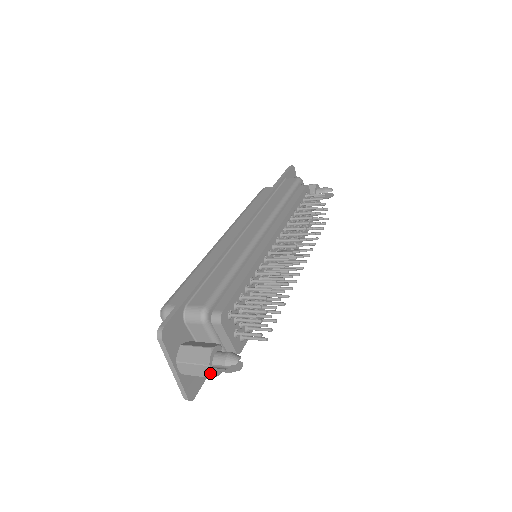
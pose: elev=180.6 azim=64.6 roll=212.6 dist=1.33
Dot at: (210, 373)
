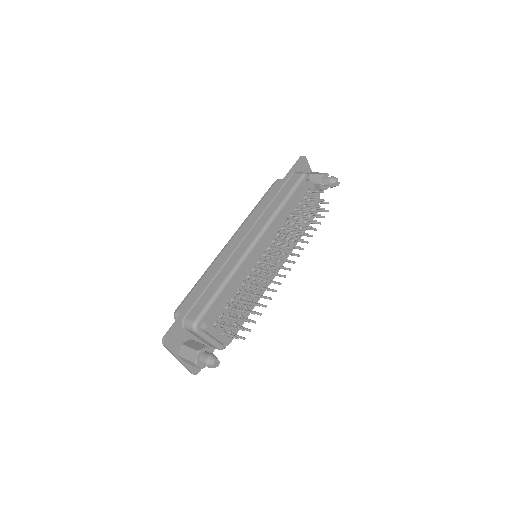
Dot at: (199, 366)
